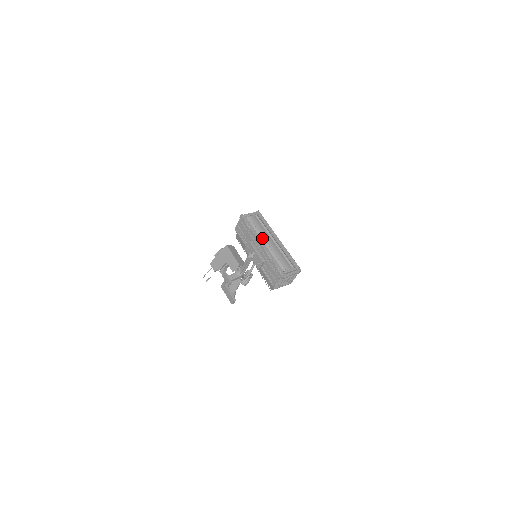
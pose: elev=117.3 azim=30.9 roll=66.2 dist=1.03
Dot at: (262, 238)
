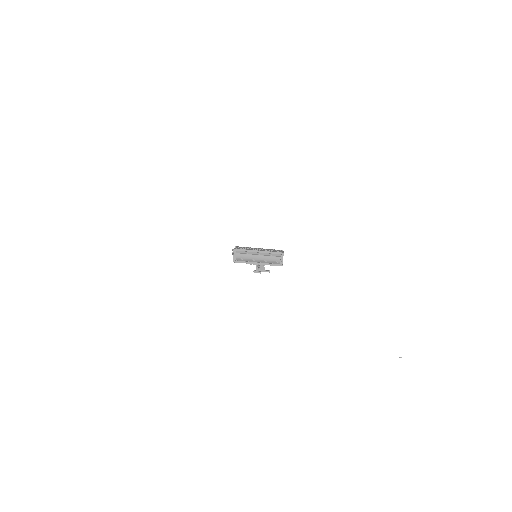
Dot at: (254, 261)
